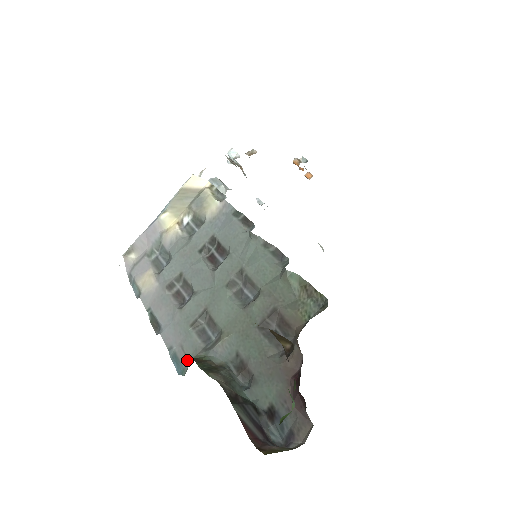
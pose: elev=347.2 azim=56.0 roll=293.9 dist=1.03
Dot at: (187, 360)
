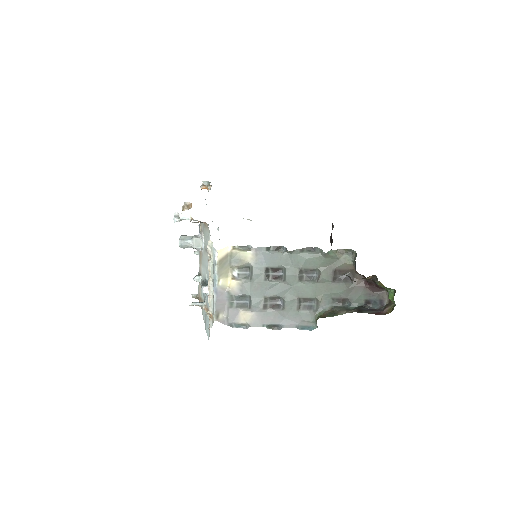
Dot at: (312, 322)
